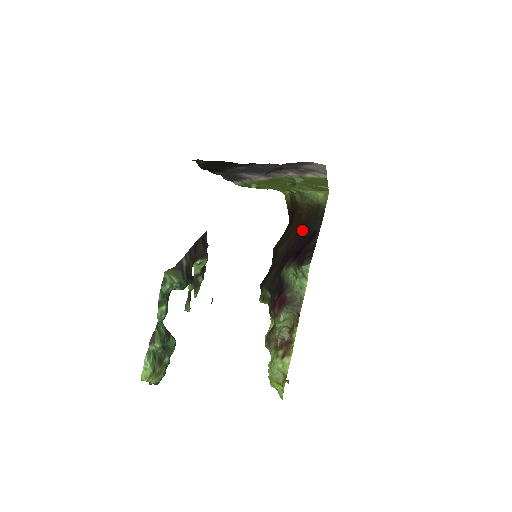
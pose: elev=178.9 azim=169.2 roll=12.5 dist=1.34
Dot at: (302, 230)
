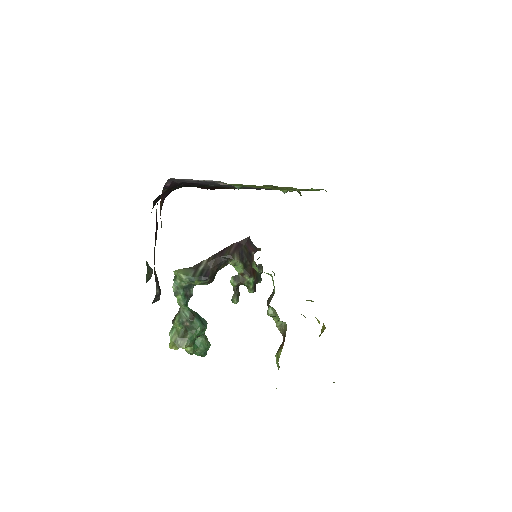
Dot at: occluded
